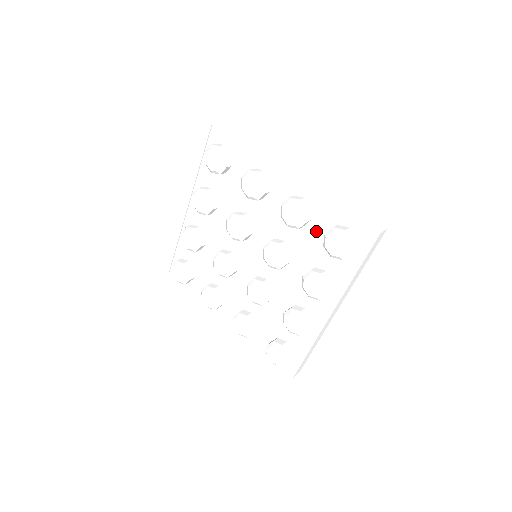
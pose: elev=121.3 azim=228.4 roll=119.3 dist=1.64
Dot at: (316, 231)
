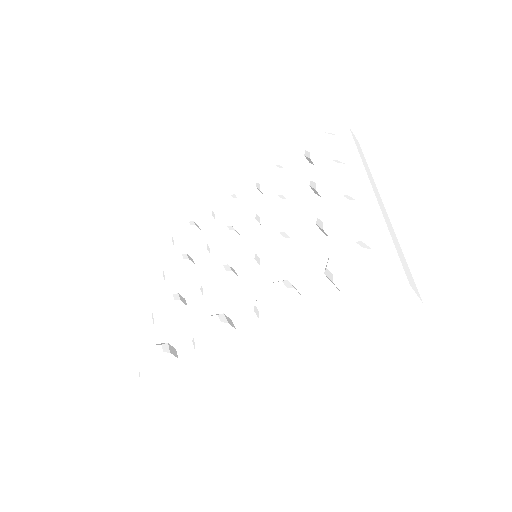
Dot at: occluded
